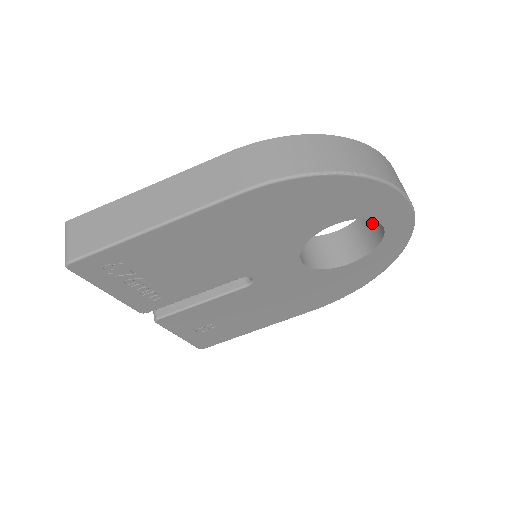
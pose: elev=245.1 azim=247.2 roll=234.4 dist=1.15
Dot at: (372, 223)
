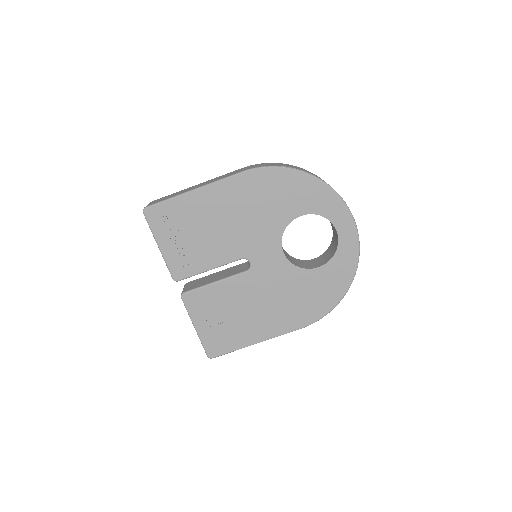
Dot at: (334, 242)
